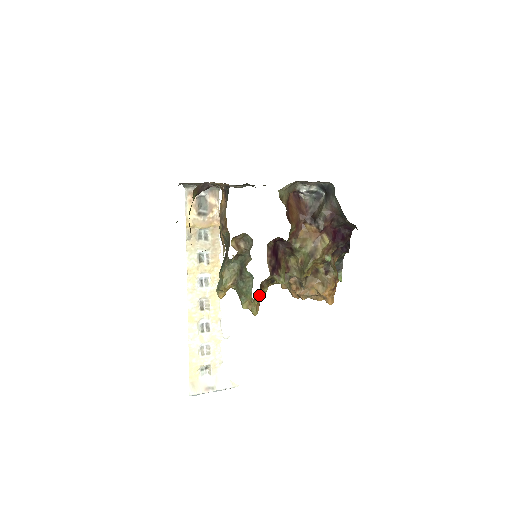
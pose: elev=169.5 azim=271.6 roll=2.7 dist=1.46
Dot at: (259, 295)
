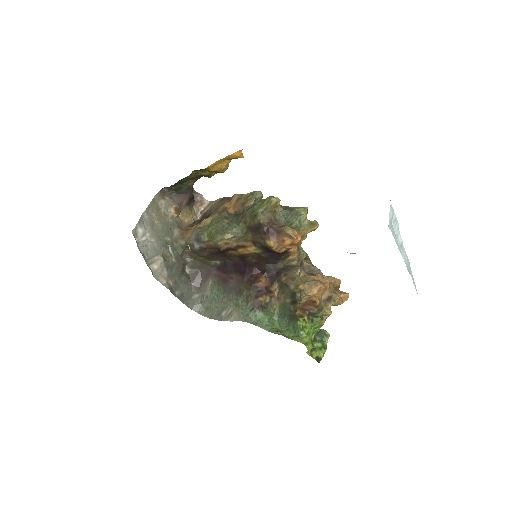
Dot at: occluded
